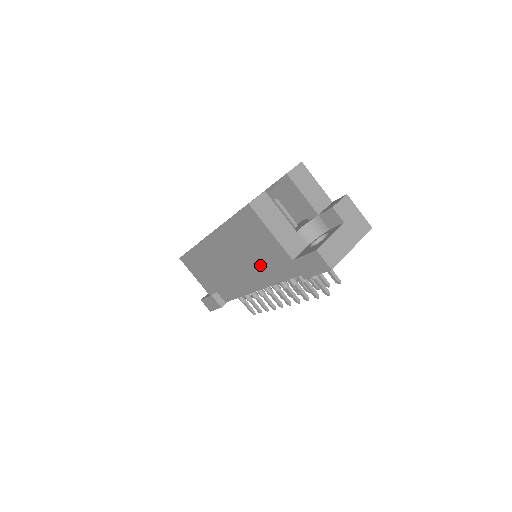
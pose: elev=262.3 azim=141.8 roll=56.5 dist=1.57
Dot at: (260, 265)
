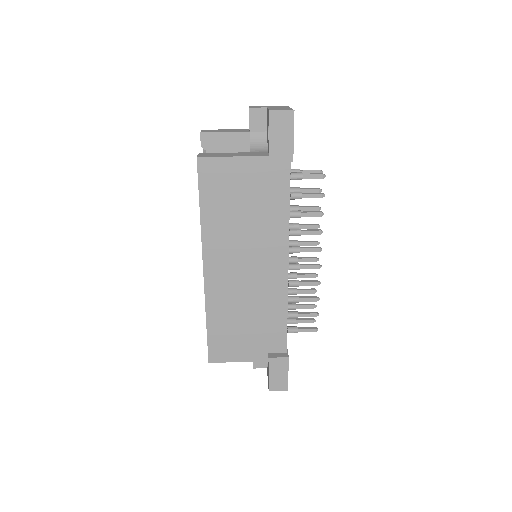
Dot at: (259, 215)
